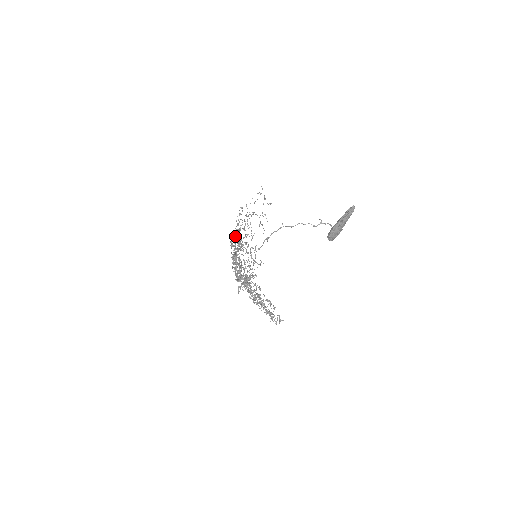
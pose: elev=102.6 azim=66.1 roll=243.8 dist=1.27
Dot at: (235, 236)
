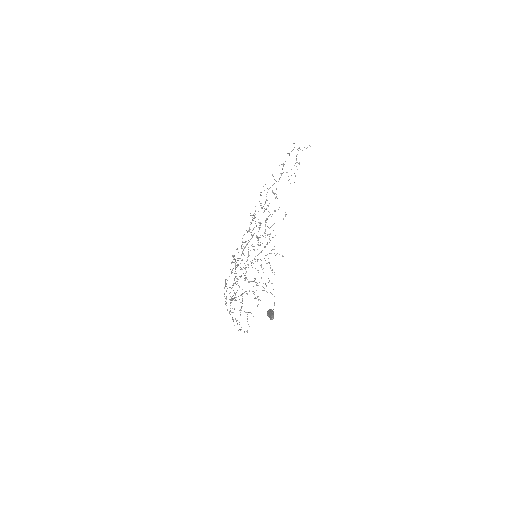
Dot at: (247, 231)
